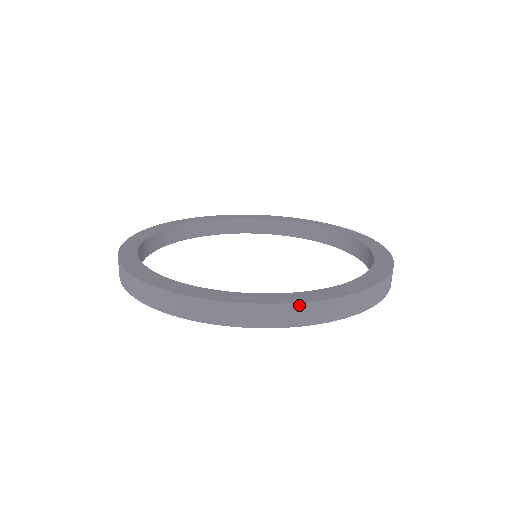
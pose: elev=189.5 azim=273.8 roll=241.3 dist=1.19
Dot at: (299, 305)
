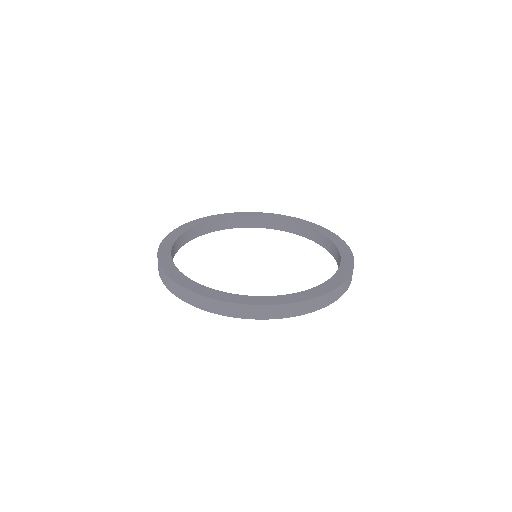
Dot at: occluded
